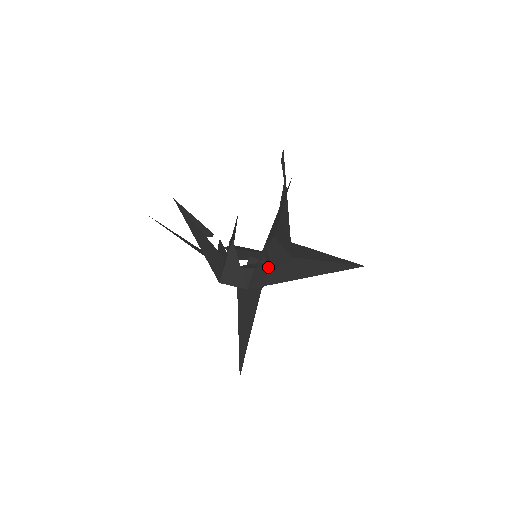
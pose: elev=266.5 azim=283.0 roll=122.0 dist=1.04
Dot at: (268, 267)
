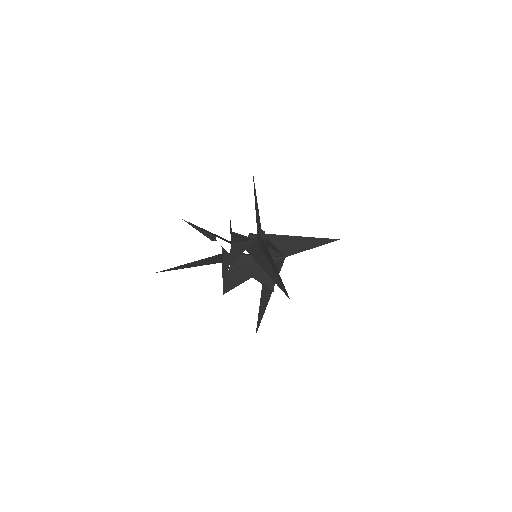
Dot at: (268, 245)
